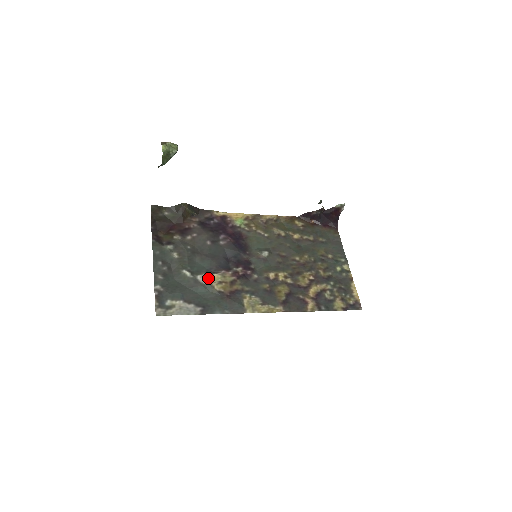
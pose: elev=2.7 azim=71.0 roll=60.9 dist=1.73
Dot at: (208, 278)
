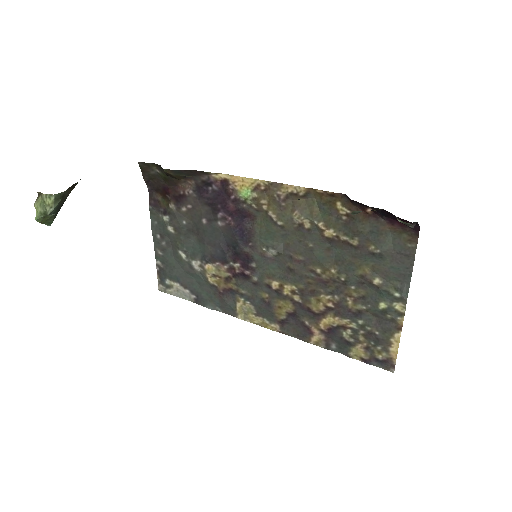
Dot at: (202, 266)
